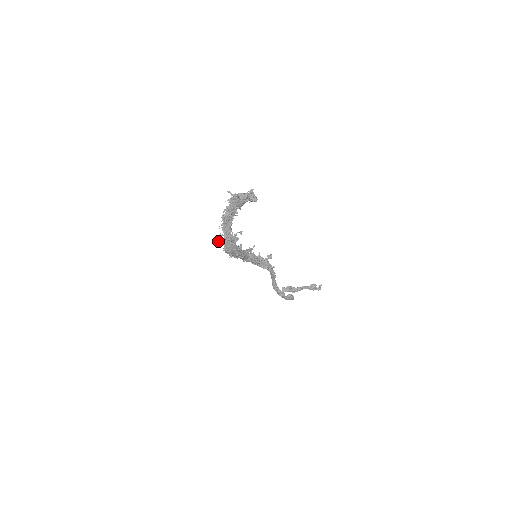
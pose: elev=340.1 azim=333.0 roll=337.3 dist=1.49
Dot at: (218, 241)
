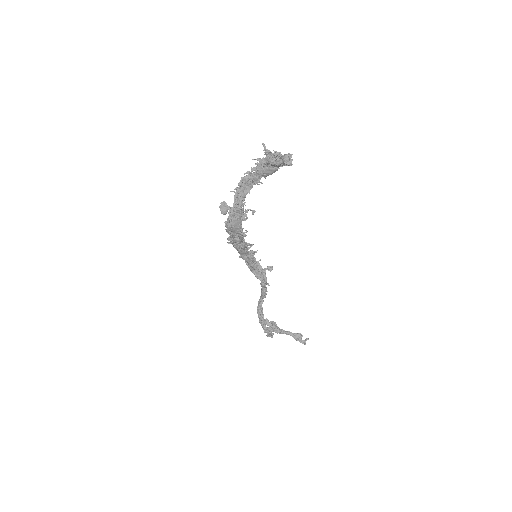
Dot at: (224, 207)
